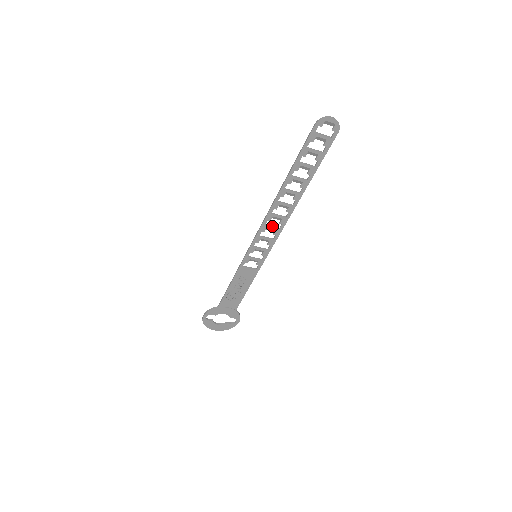
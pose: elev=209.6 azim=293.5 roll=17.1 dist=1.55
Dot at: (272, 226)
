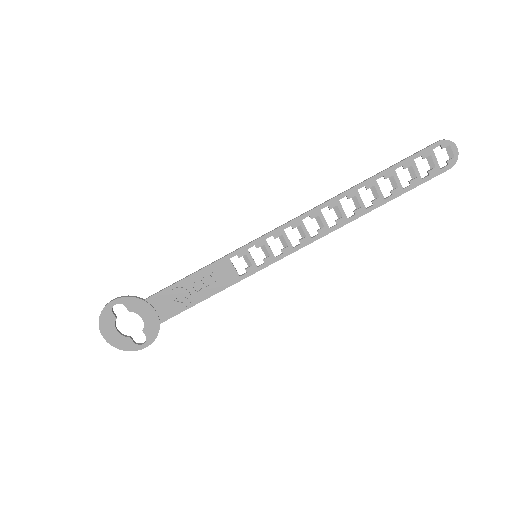
Dot at: occluded
